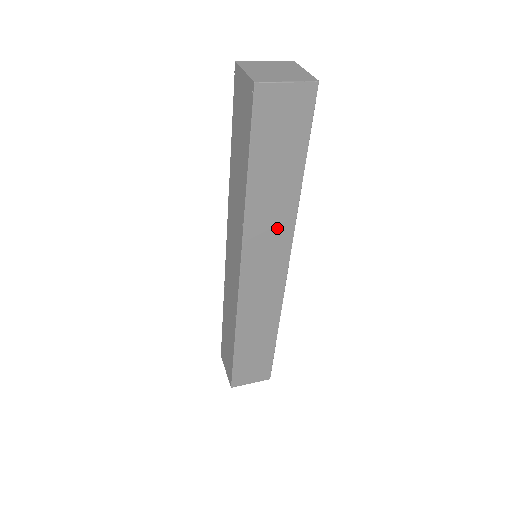
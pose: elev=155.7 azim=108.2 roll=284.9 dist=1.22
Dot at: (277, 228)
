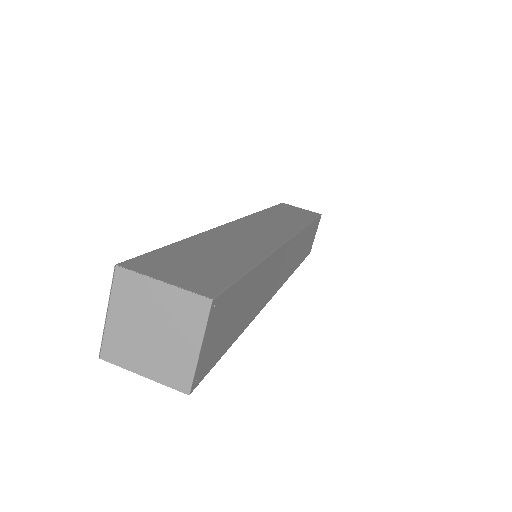
Dot at: occluded
